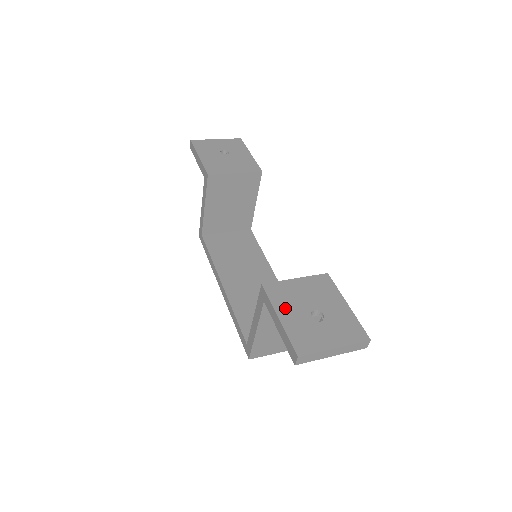
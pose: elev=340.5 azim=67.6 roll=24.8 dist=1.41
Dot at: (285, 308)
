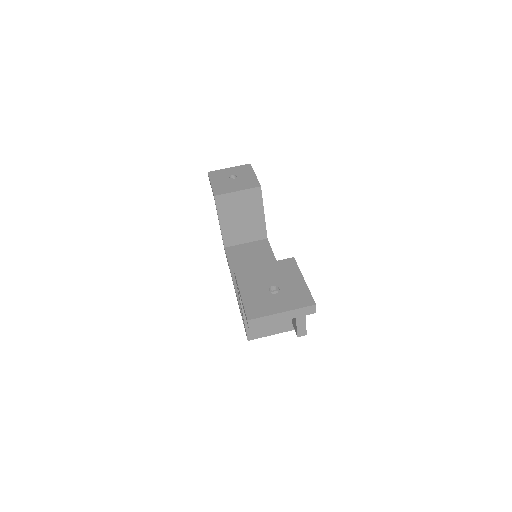
Dot at: (248, 286)
